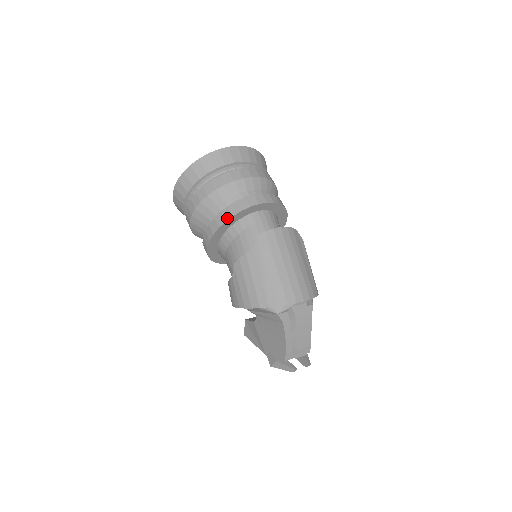
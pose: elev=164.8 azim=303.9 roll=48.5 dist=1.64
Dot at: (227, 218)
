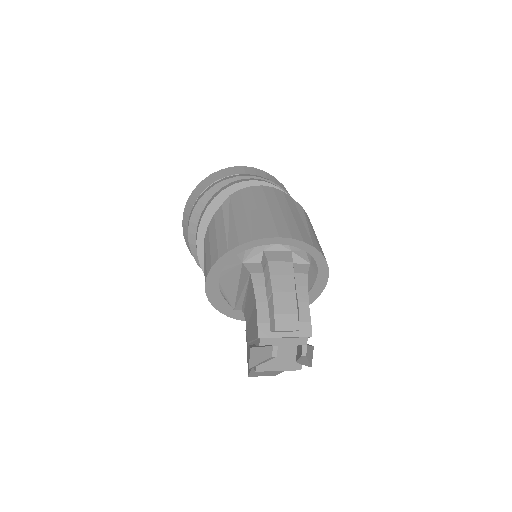
Dot at: (209, 203)
